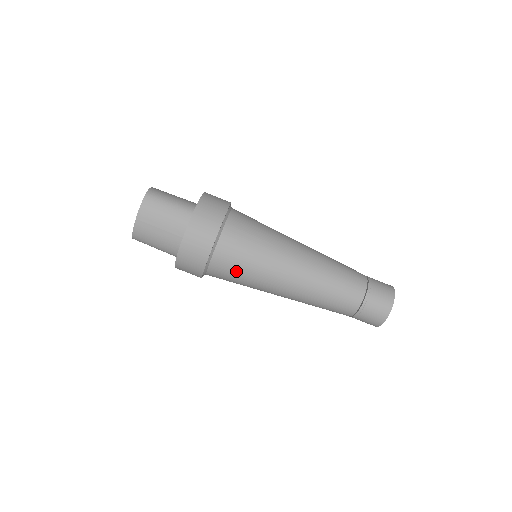
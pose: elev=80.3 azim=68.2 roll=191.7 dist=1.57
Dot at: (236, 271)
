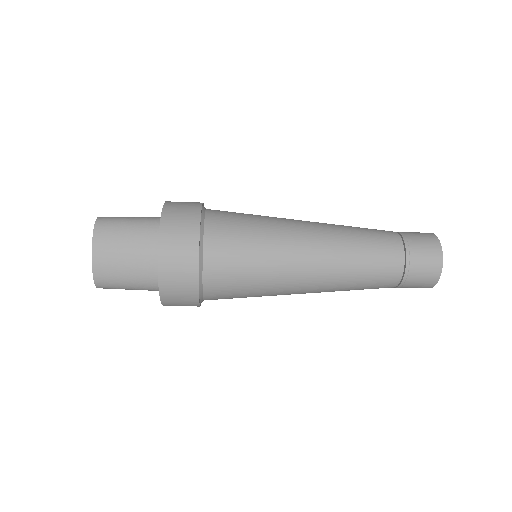
Dot at: occluded
